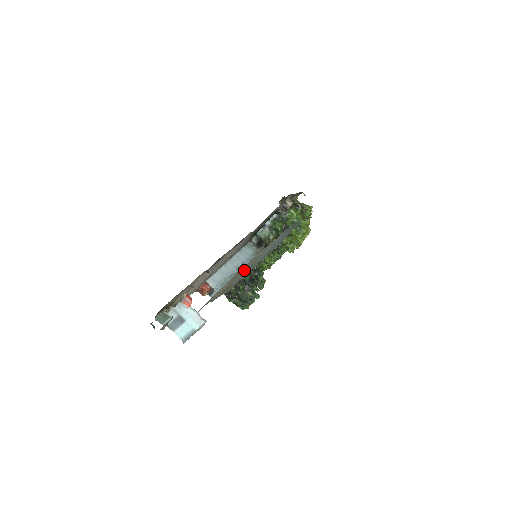
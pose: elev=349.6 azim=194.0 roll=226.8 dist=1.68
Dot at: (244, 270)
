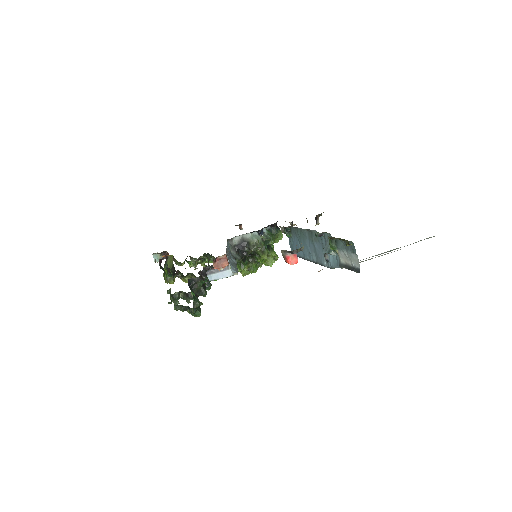
Dot at: occluded
